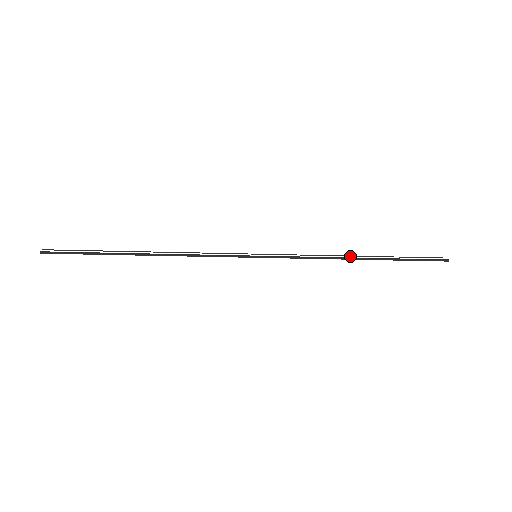
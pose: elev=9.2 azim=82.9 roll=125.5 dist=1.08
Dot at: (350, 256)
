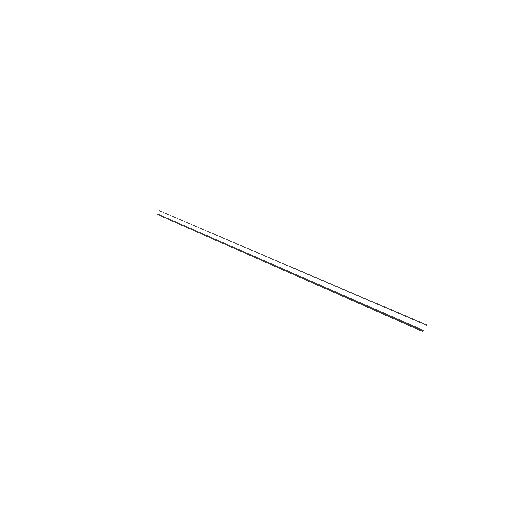
Dot at: (326, 282)
